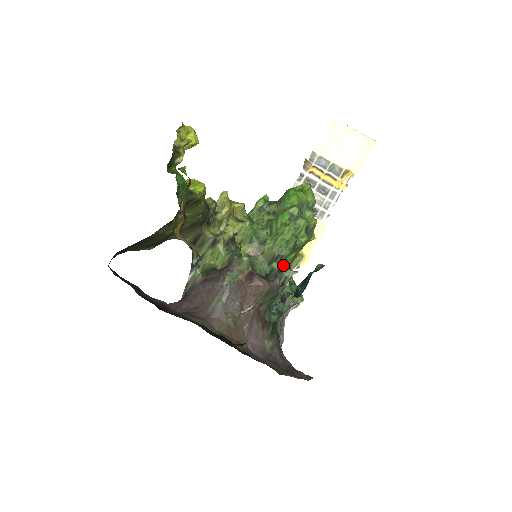
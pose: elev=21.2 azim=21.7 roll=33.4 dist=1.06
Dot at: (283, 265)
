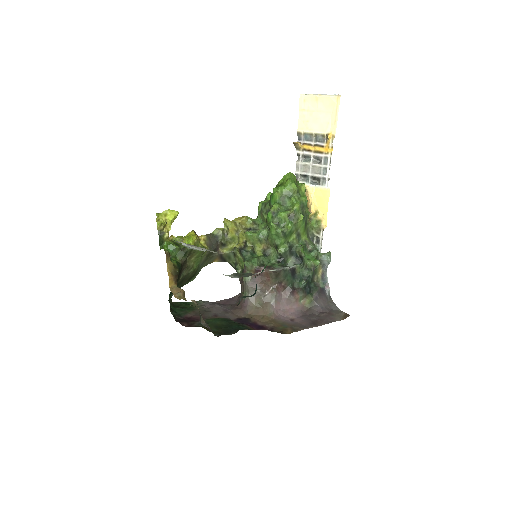
Dot at: (287, 248)
